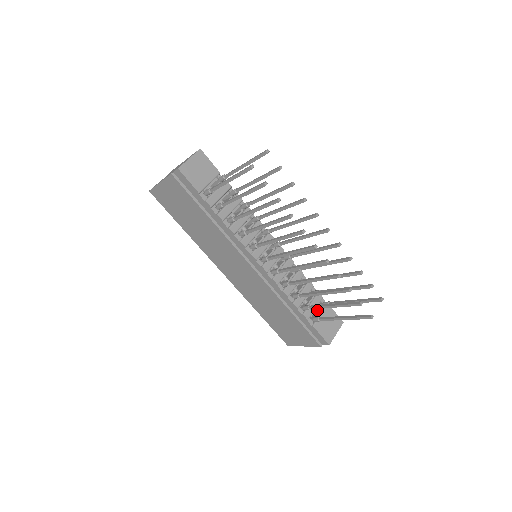
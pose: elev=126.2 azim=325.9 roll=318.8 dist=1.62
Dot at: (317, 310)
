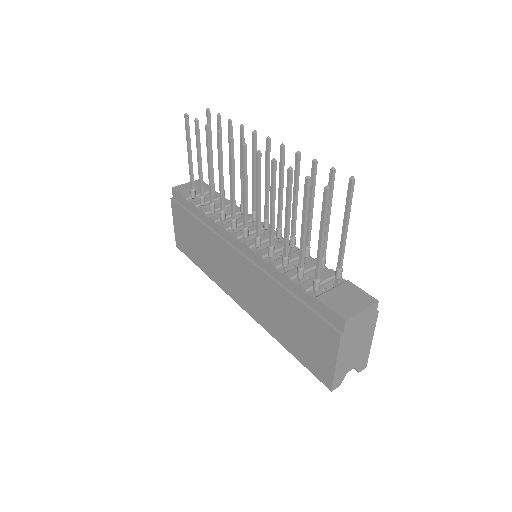
Dot at: occluded
